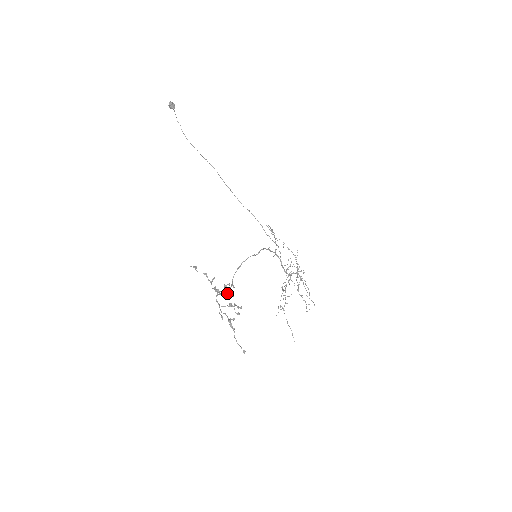
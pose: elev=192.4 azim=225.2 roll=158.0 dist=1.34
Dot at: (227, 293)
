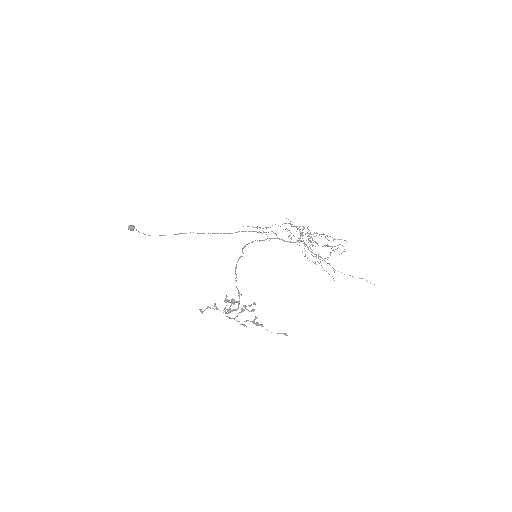
Dot at: (231, 304)
